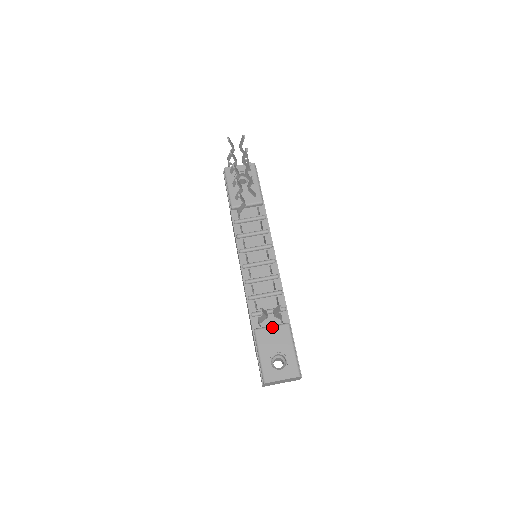
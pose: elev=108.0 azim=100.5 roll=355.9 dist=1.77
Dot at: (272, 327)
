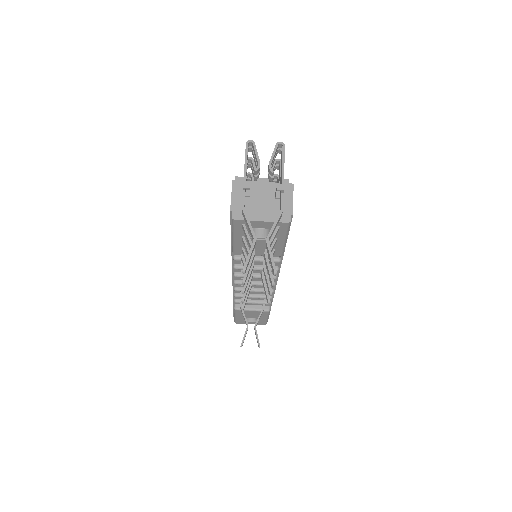
Dot at: (252, 311)
